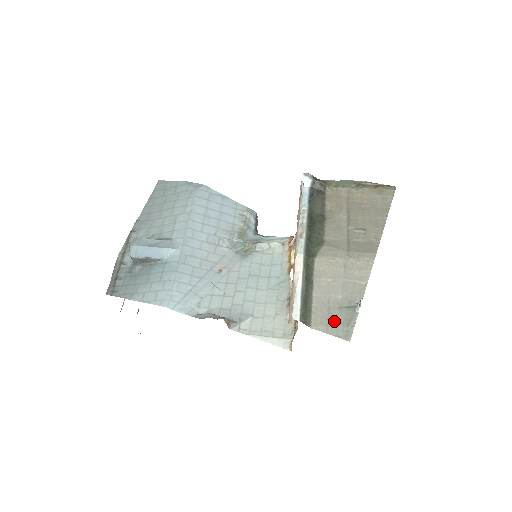
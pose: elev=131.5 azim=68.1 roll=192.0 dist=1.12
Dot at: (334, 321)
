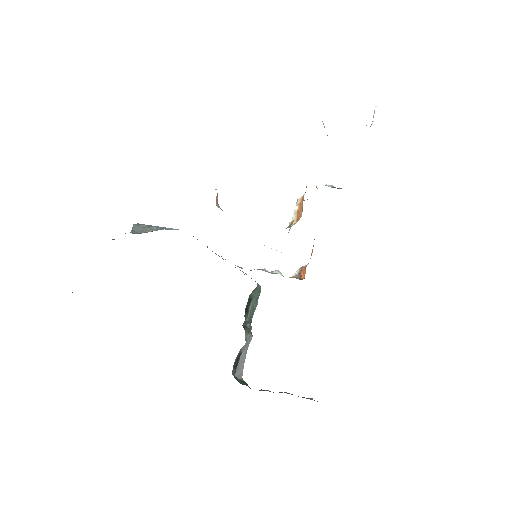
Dot at: occluded
